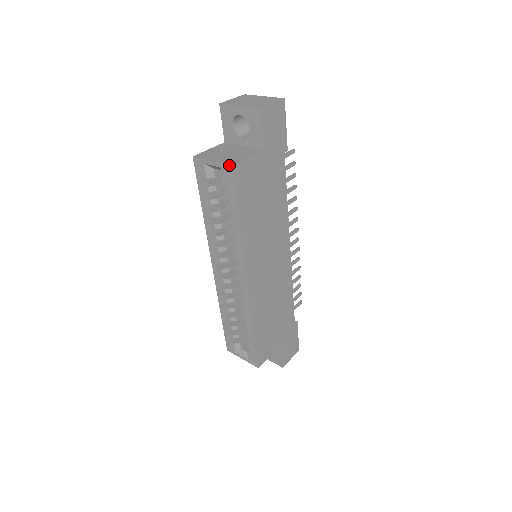
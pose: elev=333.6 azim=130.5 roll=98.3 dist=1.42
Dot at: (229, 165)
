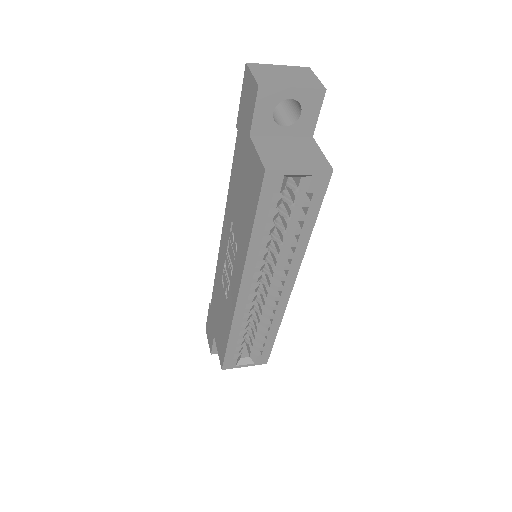
Dot at: (330, 170)
